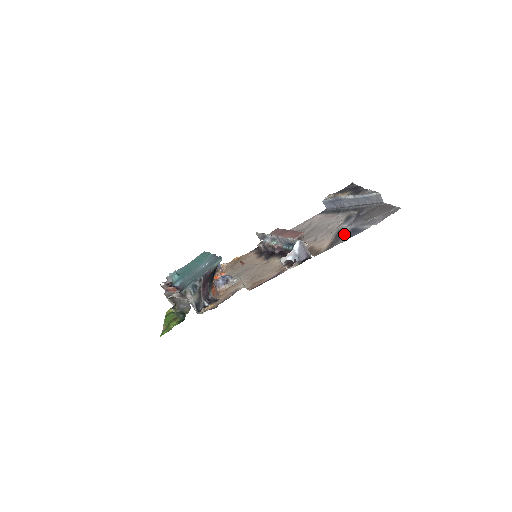
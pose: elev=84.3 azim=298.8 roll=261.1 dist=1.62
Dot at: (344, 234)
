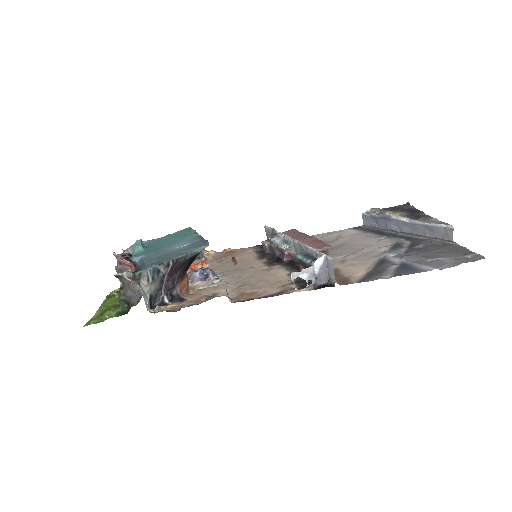
Dot at: (389, 267)
